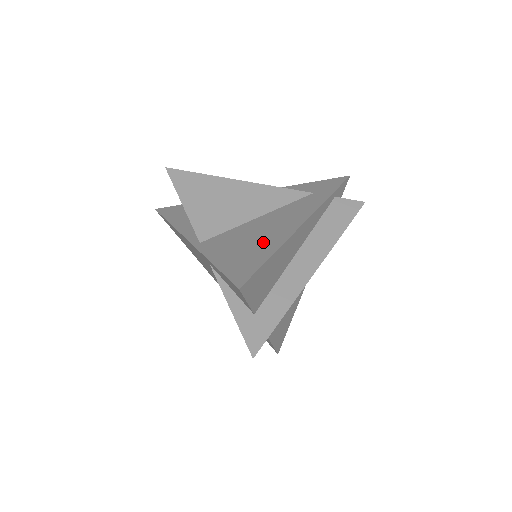
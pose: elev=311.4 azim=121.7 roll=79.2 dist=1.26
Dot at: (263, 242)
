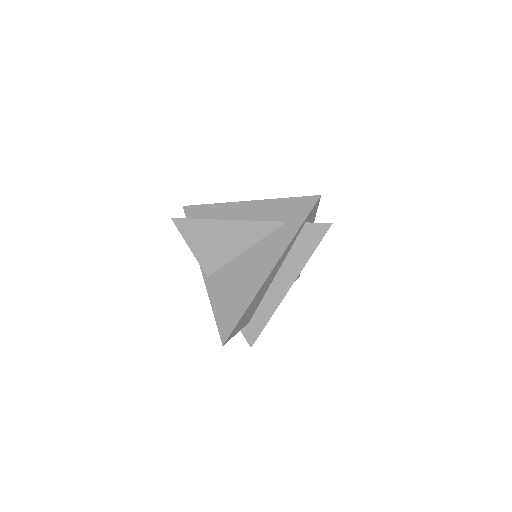
Dot at: (242, 293)
